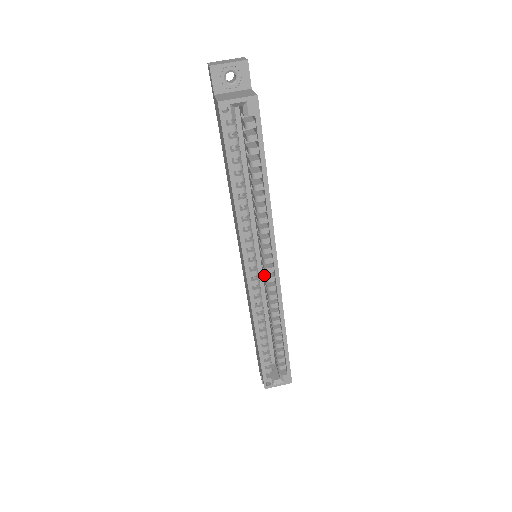
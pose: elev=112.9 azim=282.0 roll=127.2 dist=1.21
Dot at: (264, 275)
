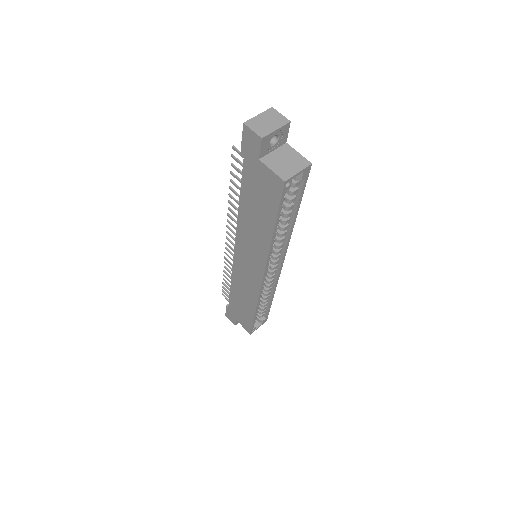
Dot at: occluded
